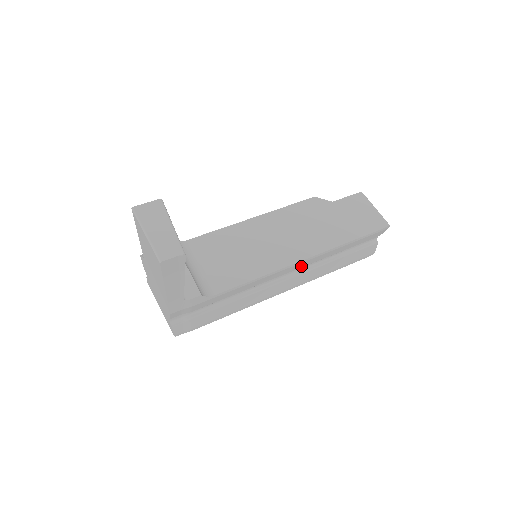
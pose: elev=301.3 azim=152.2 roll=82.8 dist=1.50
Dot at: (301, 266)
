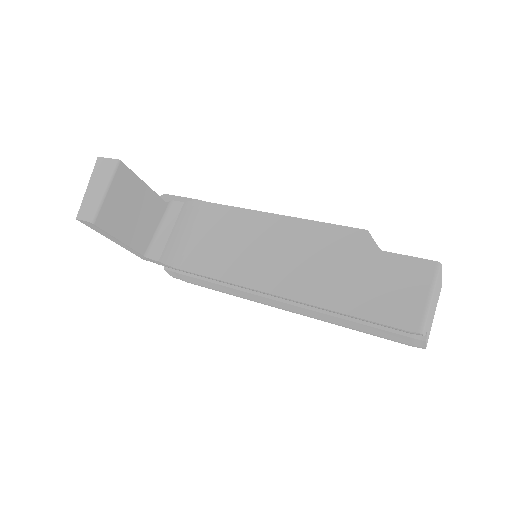
Dot at: occluded
